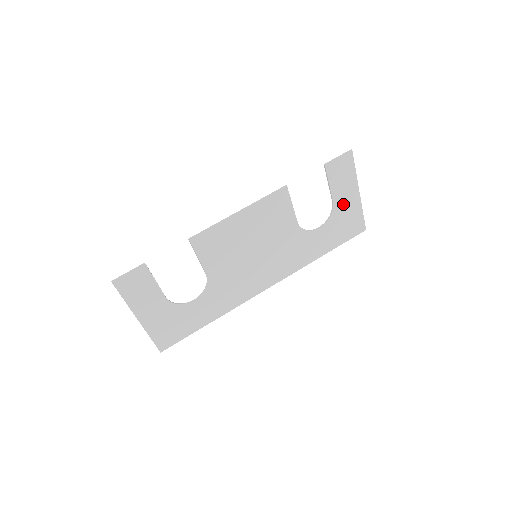
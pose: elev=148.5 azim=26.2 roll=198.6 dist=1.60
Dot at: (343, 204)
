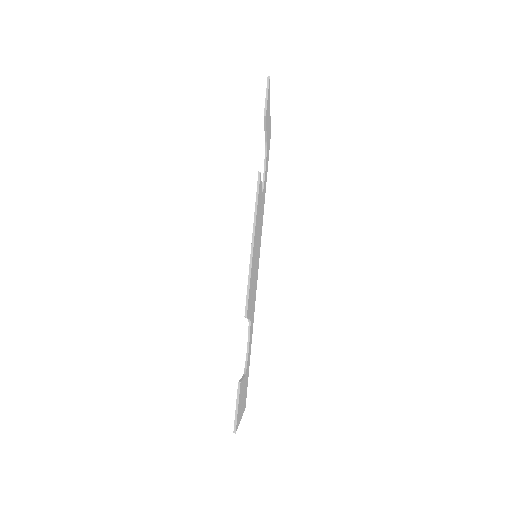
Dot at: (268, 134)
